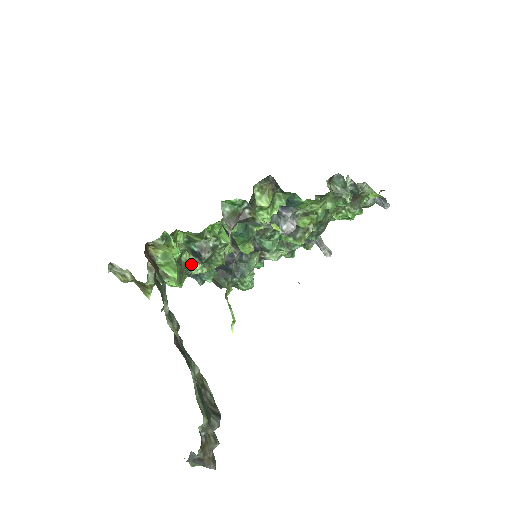
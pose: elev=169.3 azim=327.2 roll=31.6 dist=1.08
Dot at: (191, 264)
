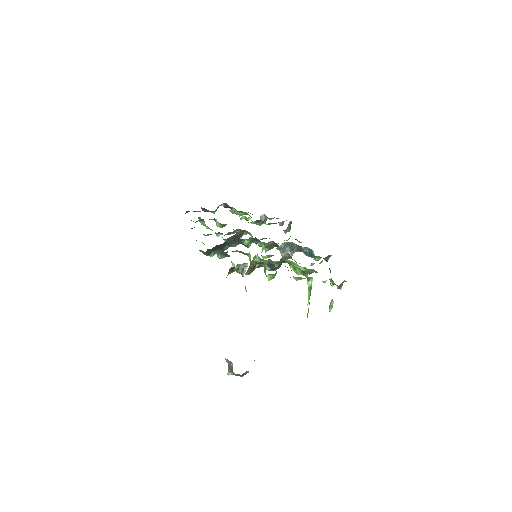
Dot at: occluded
